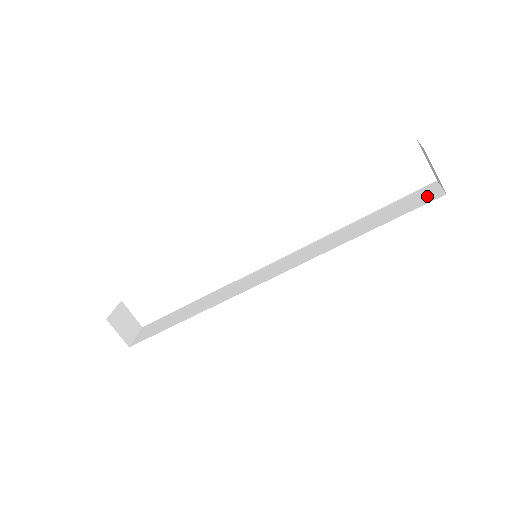
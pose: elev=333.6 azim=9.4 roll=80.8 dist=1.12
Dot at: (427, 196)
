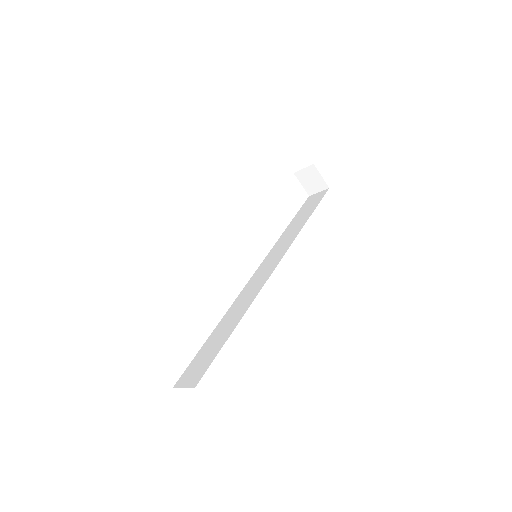
Dot at: (318, 196)
